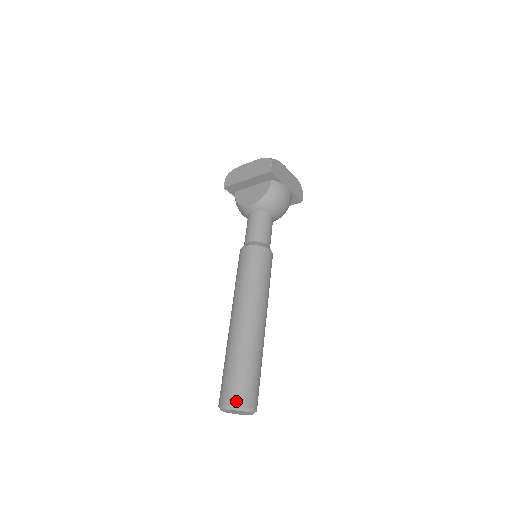
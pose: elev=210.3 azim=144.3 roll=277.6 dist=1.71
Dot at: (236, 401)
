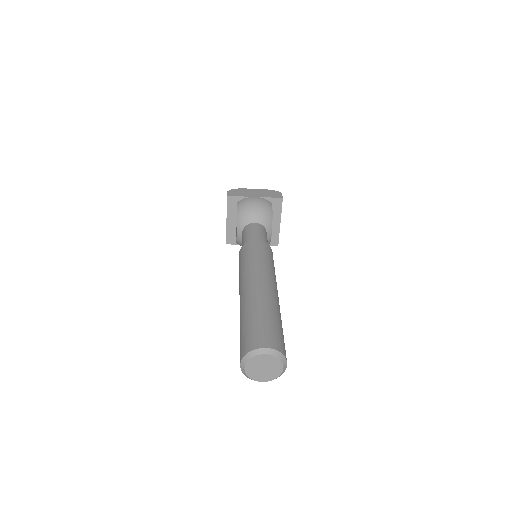
Dot at: (244, 352)
